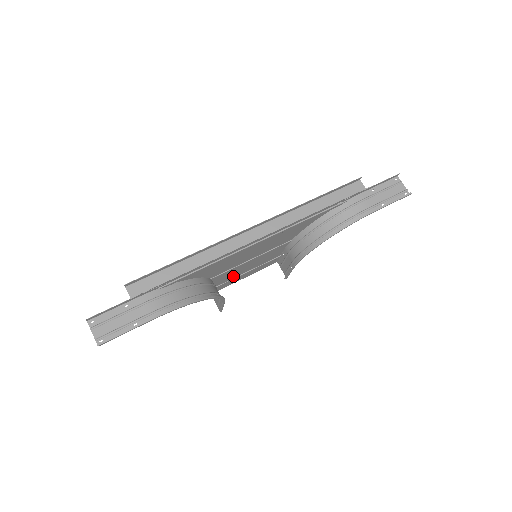
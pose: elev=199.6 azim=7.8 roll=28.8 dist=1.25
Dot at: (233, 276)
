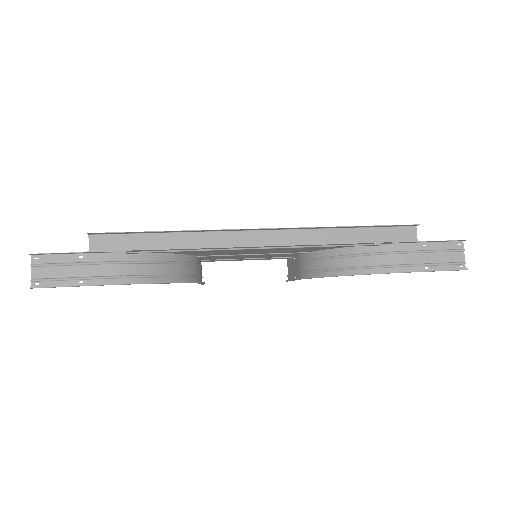
Dot at: (228, 258)
